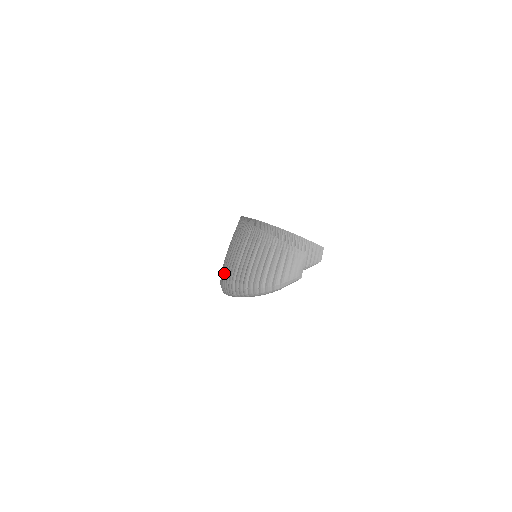
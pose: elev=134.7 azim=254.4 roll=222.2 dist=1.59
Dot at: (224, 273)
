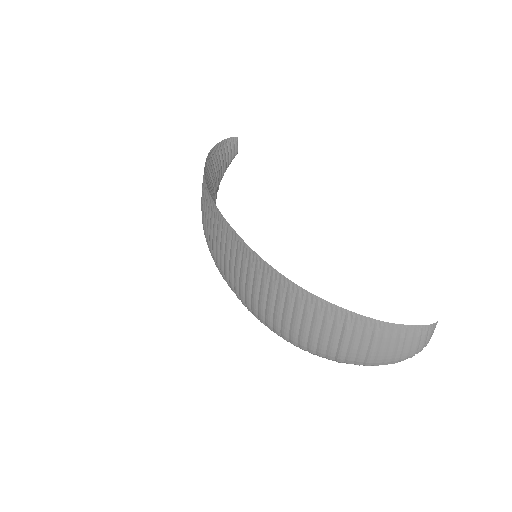
Dot at: (304, 343)
